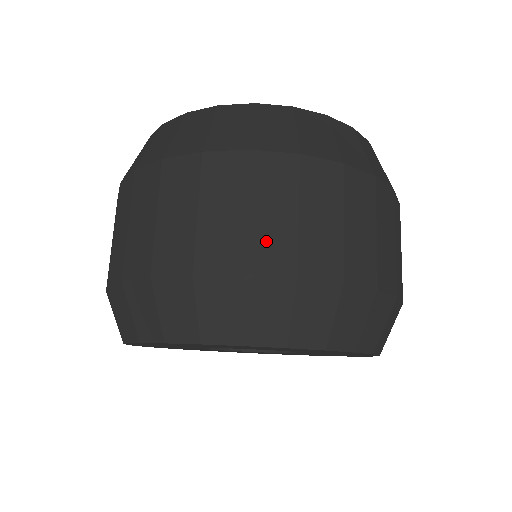
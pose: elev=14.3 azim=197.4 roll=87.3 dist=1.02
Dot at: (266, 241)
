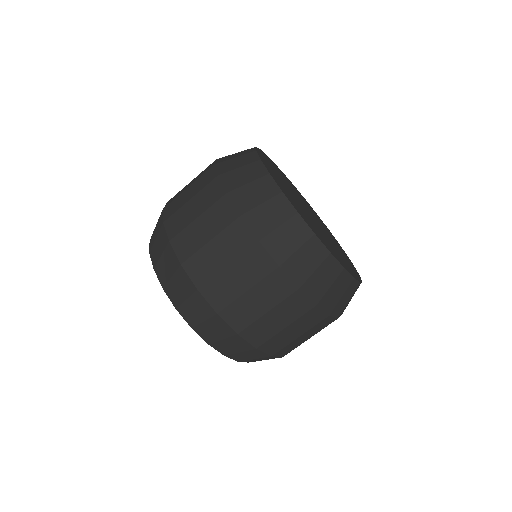
Dot at: (261, 328)
